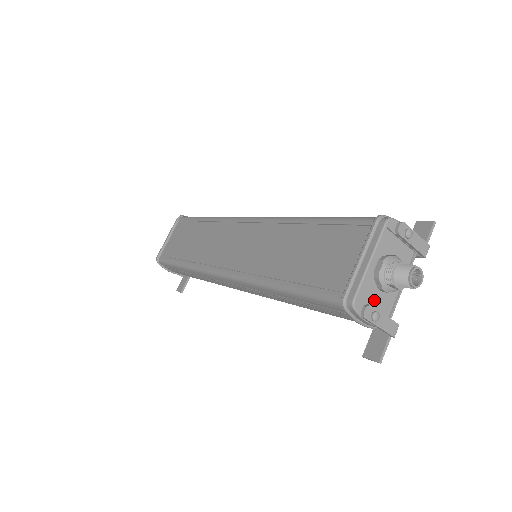
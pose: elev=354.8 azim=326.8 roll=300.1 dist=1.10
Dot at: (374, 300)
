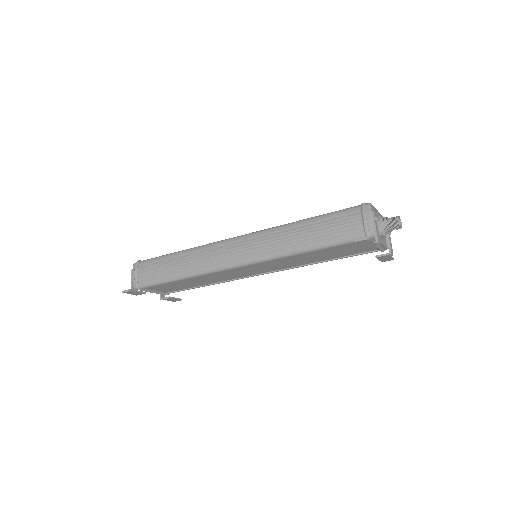
Dot at: occluded
